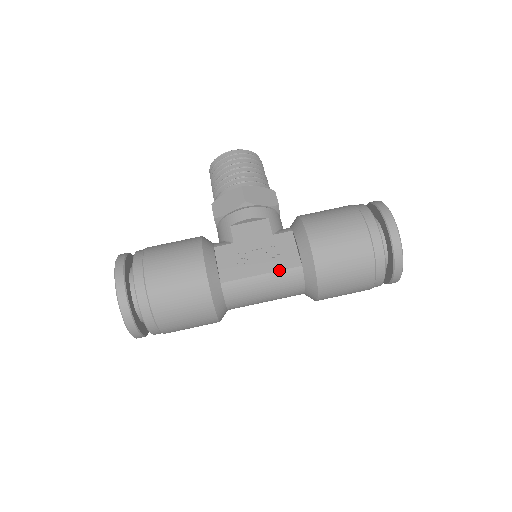
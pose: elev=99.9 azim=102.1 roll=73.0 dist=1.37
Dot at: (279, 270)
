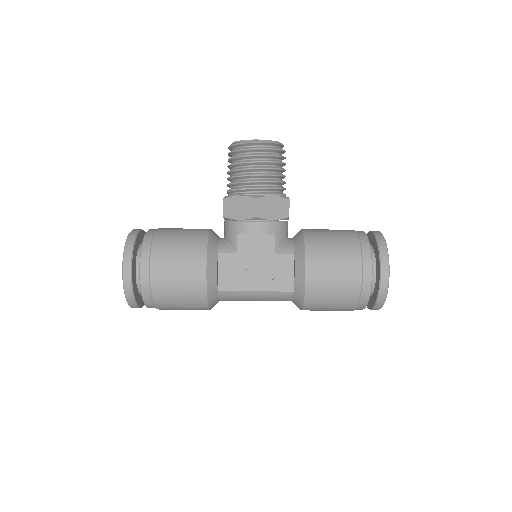
Dot at: (272, 291)
